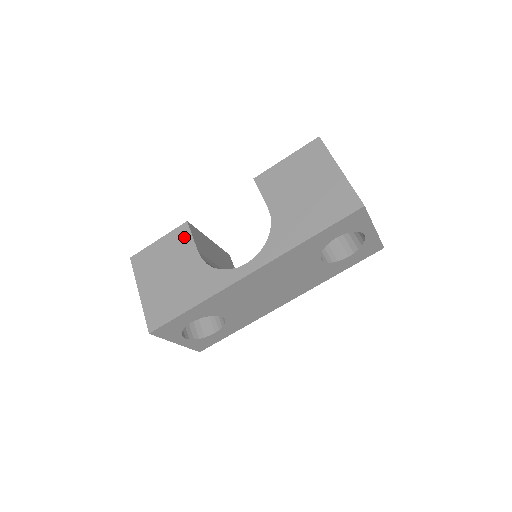
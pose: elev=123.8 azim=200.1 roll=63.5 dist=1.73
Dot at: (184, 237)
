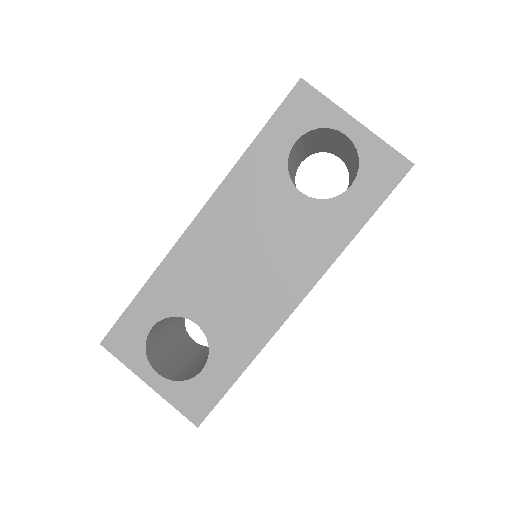
Dot at: occluded
